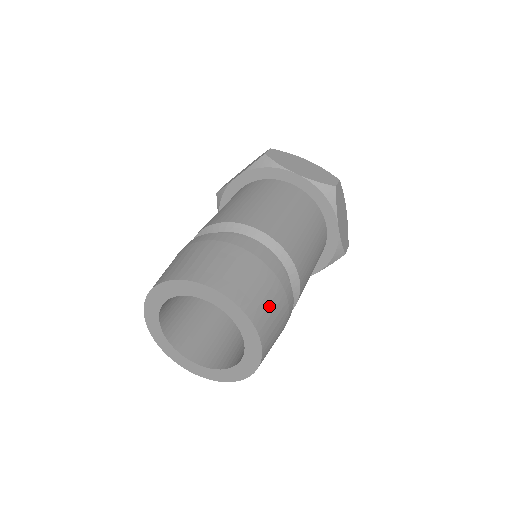
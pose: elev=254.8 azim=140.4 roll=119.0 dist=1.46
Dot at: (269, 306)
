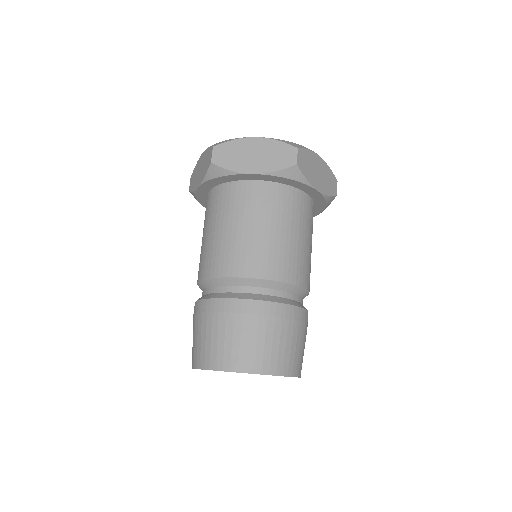
Dot at: (286, 348)
